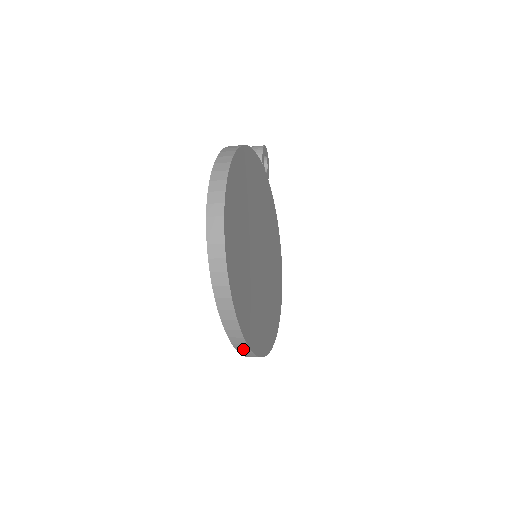
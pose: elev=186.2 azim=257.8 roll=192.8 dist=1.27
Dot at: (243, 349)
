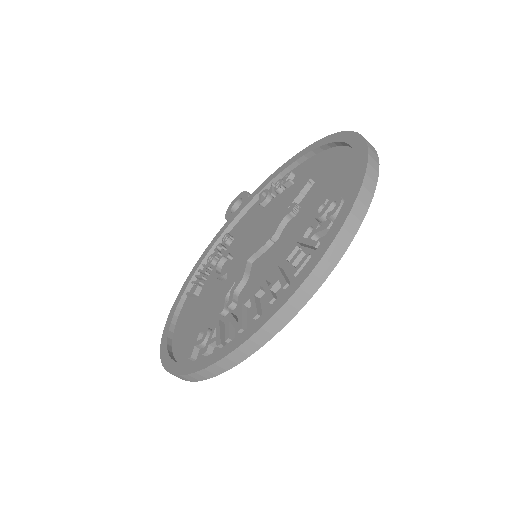
Dot at: (305, 293)
